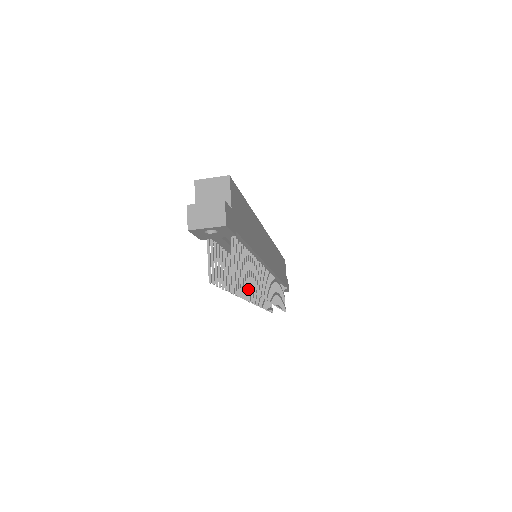
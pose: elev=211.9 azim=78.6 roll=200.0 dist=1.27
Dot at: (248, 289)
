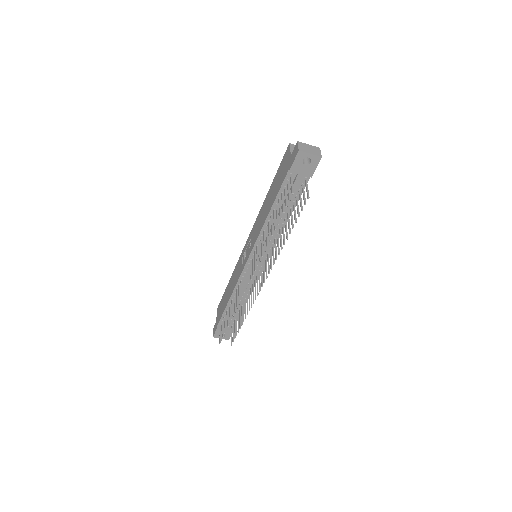
Dot at: (289, 233)
